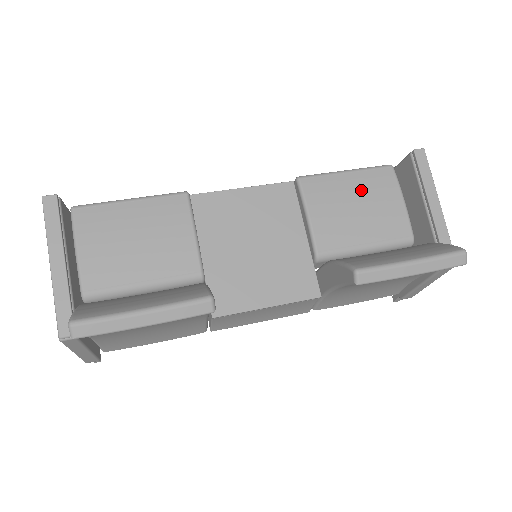
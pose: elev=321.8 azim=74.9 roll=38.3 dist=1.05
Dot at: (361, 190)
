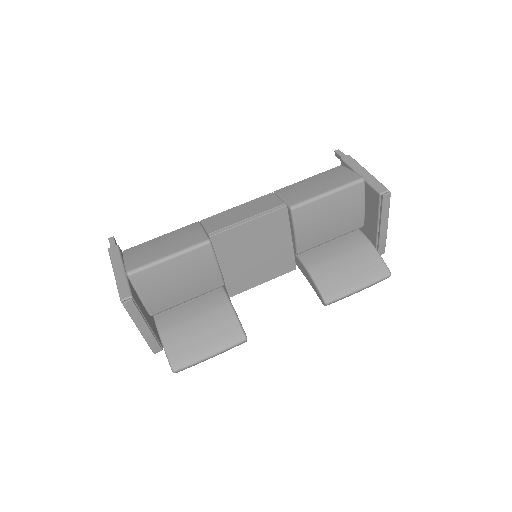
Dot at: (336, 207)
